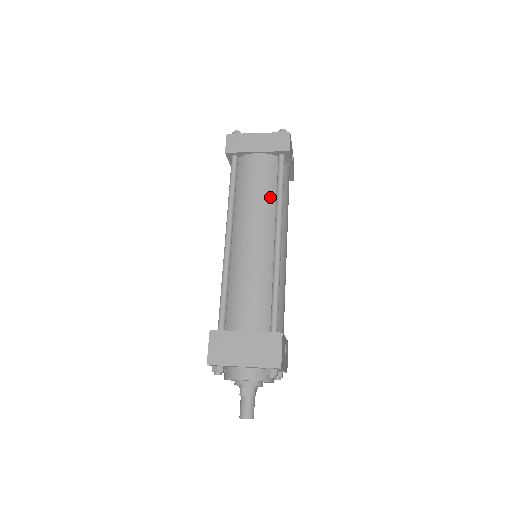
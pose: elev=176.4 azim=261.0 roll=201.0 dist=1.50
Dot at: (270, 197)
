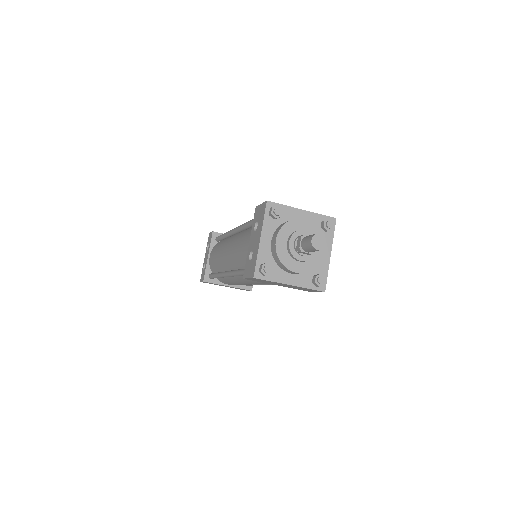
Dot at: occluded
